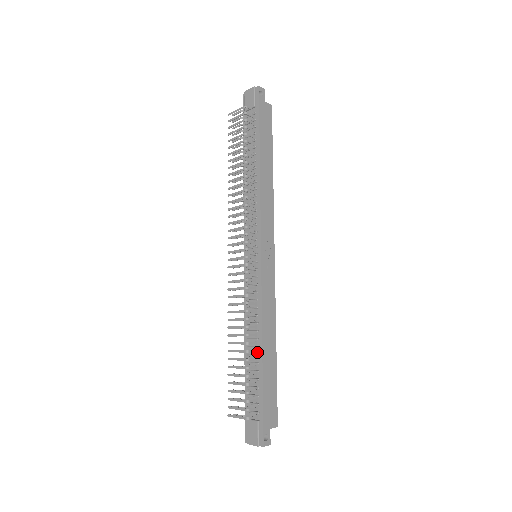
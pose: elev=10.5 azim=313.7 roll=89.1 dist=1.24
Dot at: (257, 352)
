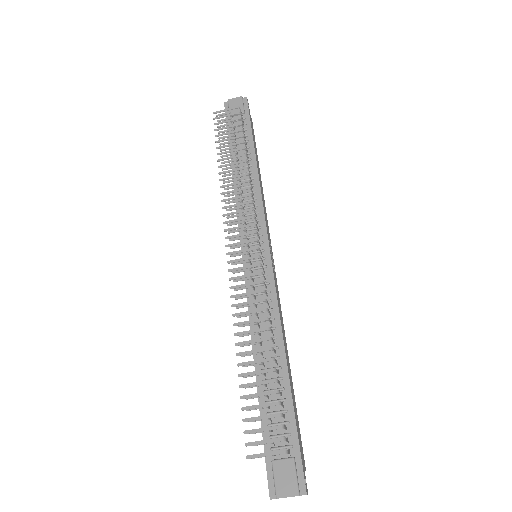
Dot at: (278, 364)
